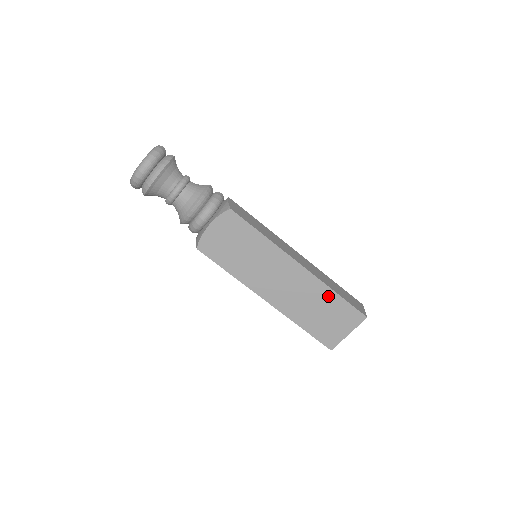
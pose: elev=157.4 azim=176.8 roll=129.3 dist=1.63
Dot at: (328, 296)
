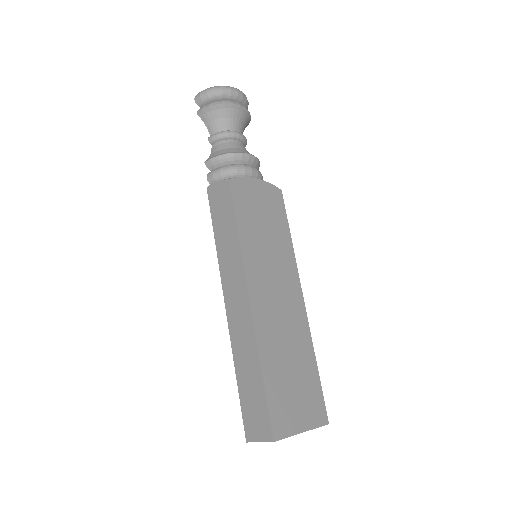
Dot at: (308, 357)
